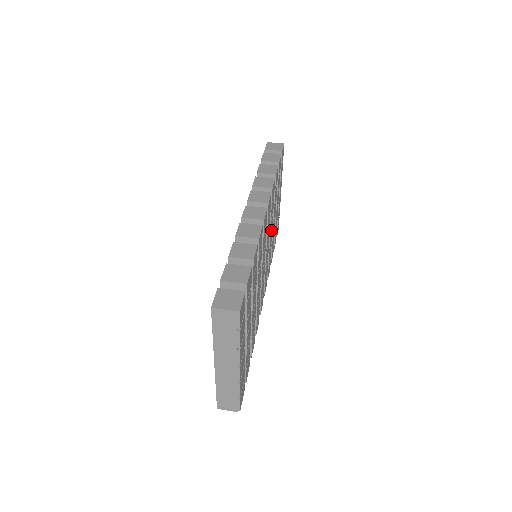
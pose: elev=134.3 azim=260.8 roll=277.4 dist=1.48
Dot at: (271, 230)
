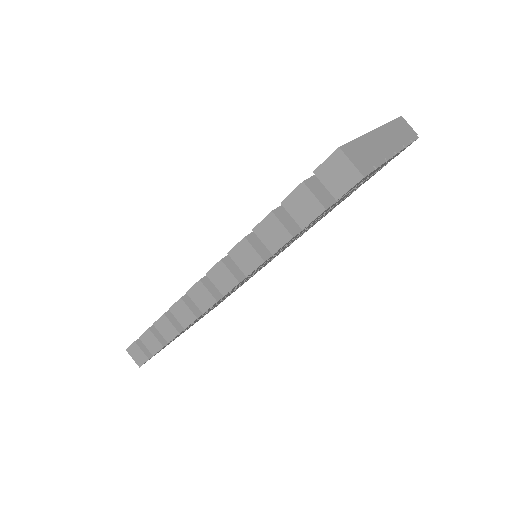
Dot at: occluded
